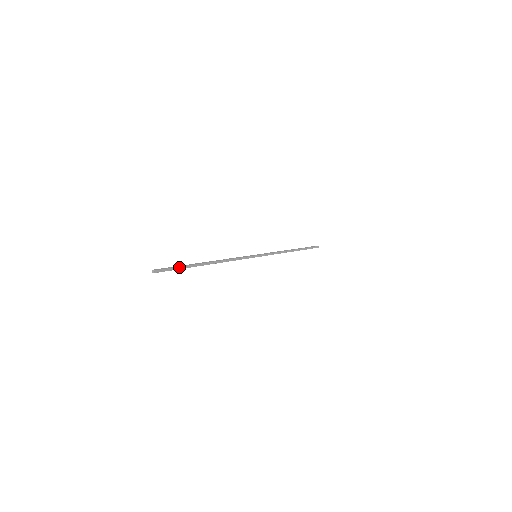
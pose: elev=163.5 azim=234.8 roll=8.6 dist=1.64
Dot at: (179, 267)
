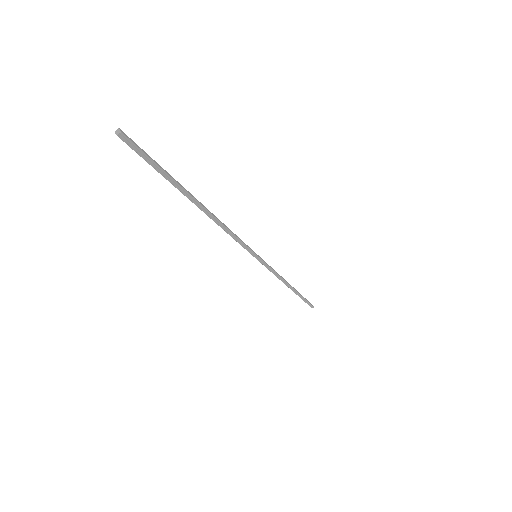
Dot at: (160, 168)
